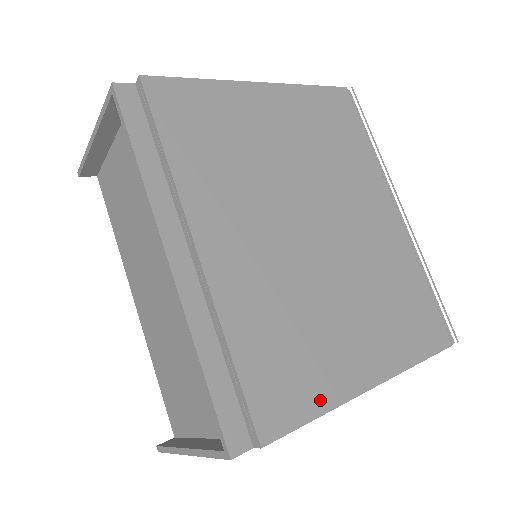
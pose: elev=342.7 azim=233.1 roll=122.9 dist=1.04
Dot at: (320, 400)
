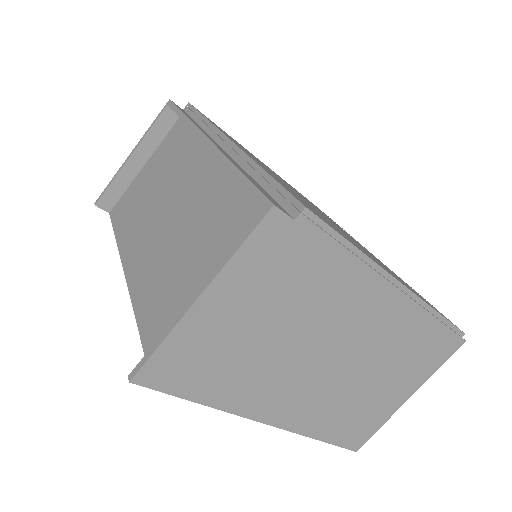
Dot at: (352, 243)
